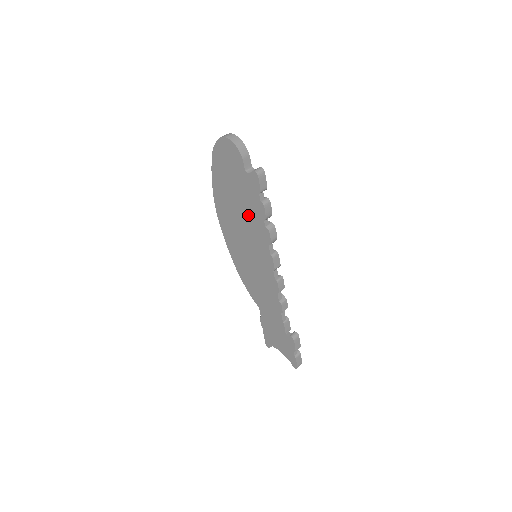
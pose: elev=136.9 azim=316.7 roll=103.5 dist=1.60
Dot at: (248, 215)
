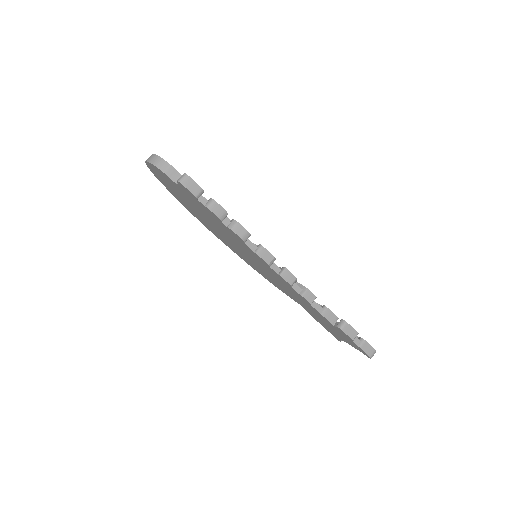
Dot at: (214, 222)
